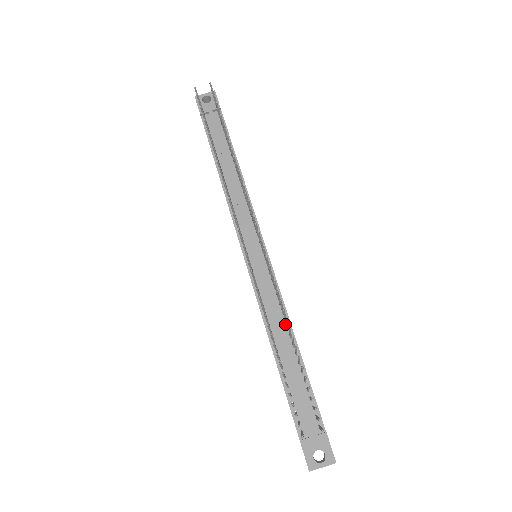
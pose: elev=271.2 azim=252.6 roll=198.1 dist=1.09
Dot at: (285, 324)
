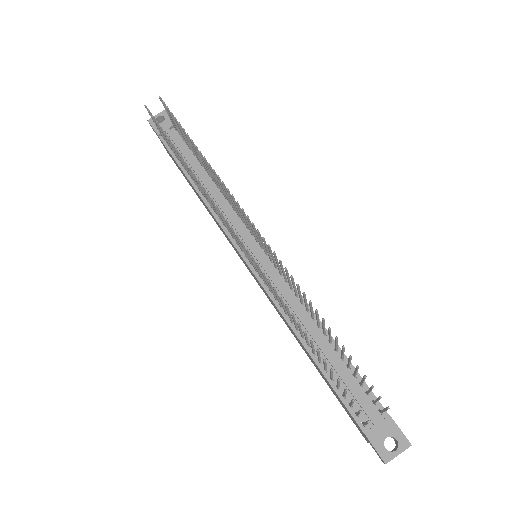
Dot at: (308, 315)
